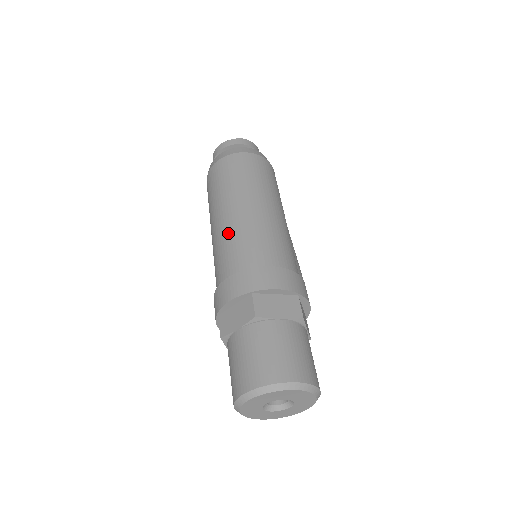
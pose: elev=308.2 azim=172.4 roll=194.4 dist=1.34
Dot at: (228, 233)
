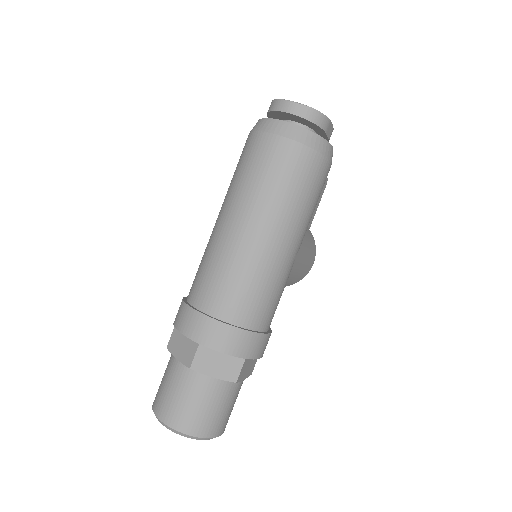
Dot at: (218, 252)
